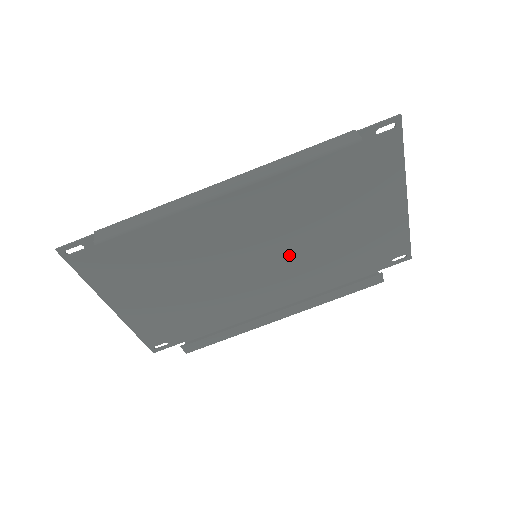
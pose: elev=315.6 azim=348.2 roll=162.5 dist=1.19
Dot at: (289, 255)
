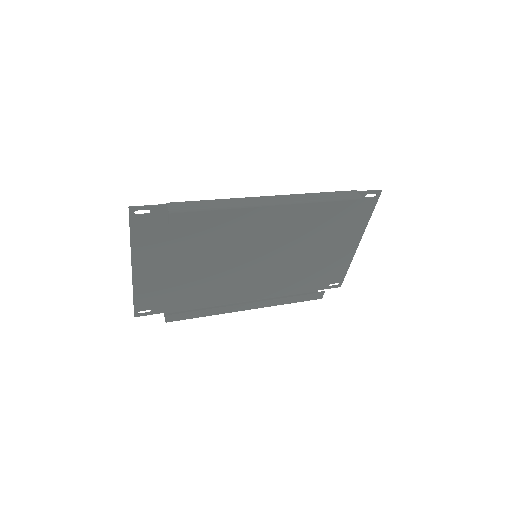
Dot at: (275, 262)
